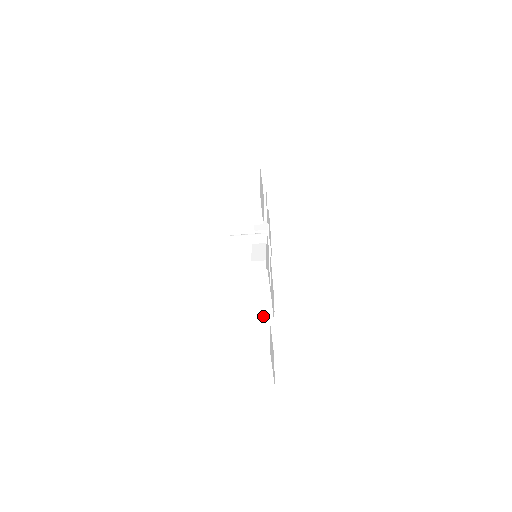
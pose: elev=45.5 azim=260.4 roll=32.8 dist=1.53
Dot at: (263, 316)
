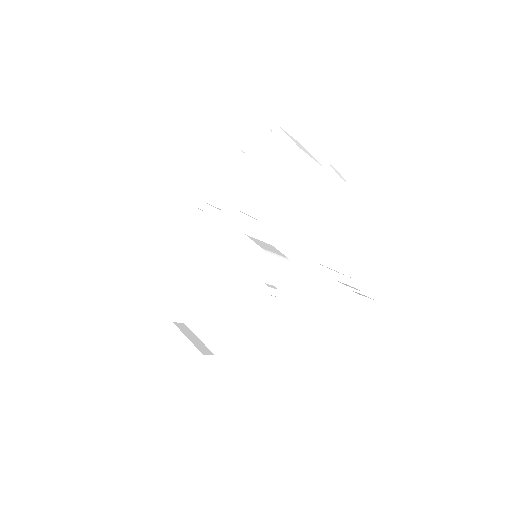
Dot at: occluded
